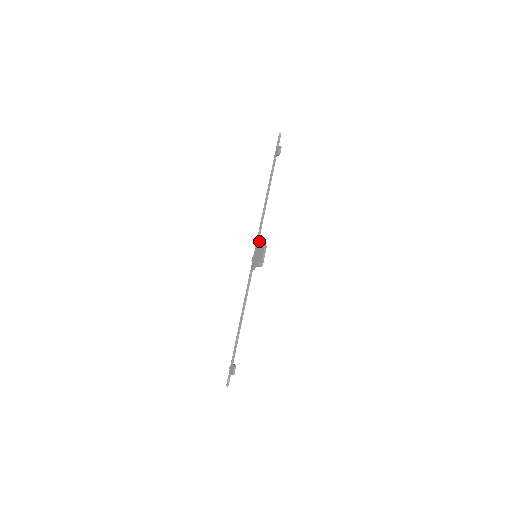
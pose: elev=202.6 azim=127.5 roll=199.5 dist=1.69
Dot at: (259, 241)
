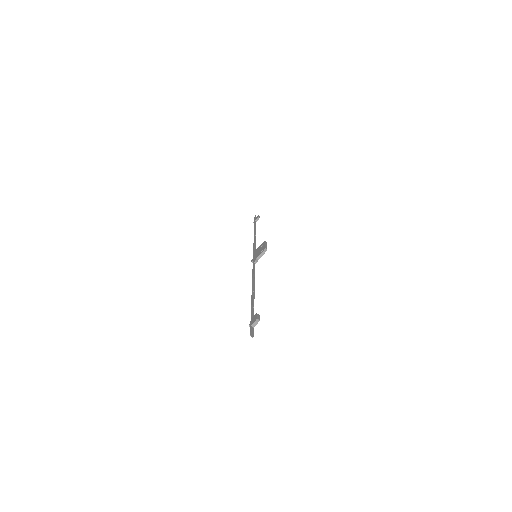
Dot at: (256, 249)
